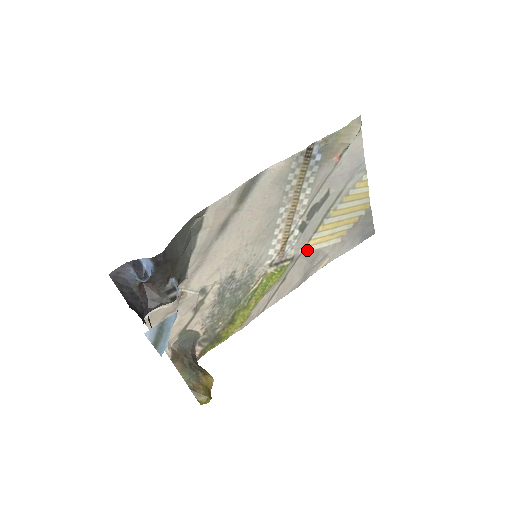
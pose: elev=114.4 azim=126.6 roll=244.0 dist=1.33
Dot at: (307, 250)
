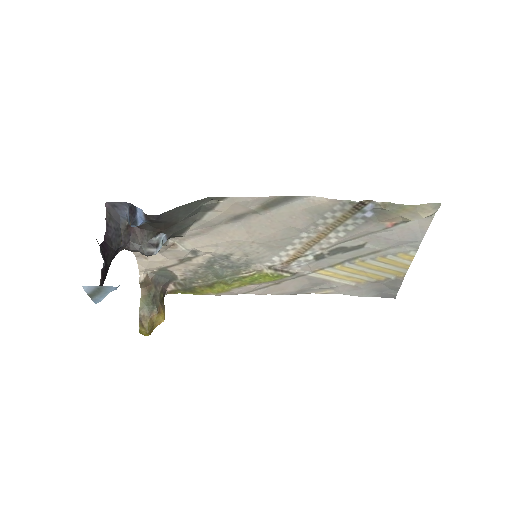
Dot at: (314, 275)
